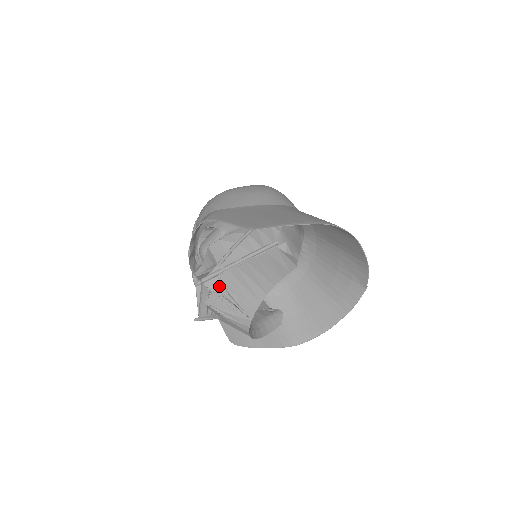
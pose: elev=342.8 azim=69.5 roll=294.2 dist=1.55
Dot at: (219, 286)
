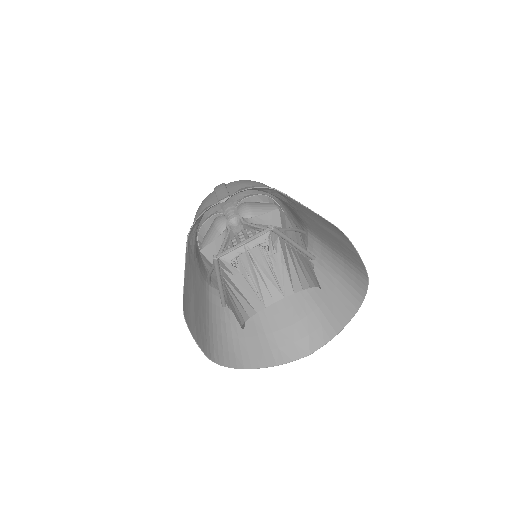
Dot at: (275, 246)
